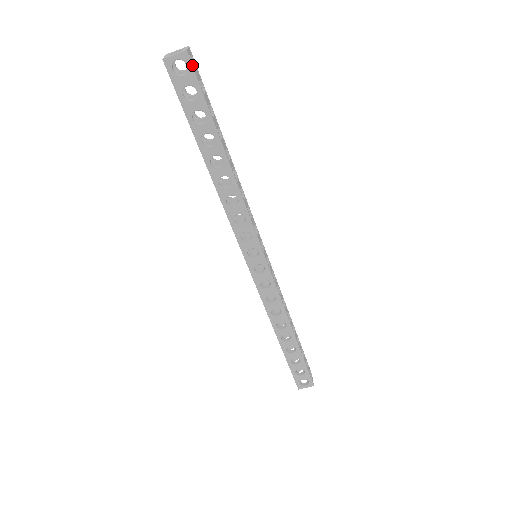
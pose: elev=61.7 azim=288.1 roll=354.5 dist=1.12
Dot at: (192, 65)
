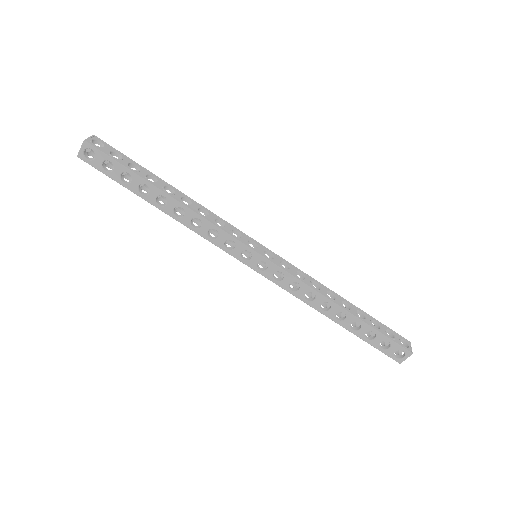
Dot at: (94, 147)
